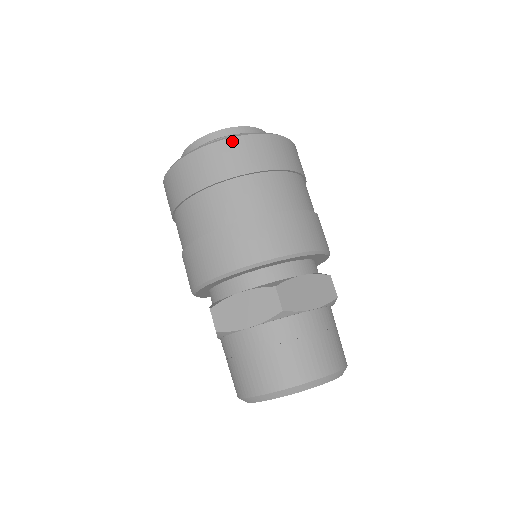
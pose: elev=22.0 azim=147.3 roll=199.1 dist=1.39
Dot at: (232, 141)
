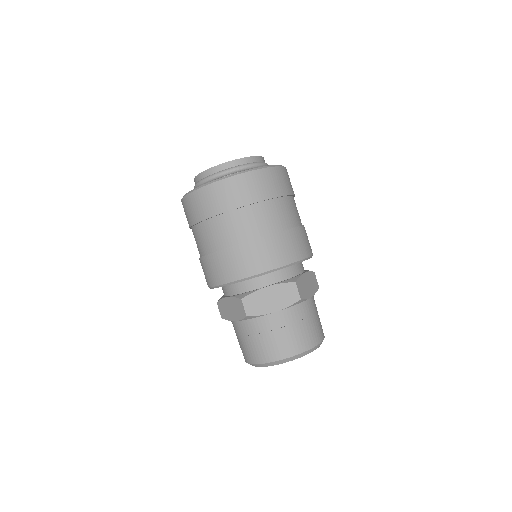
Dot at: (263, 171)
